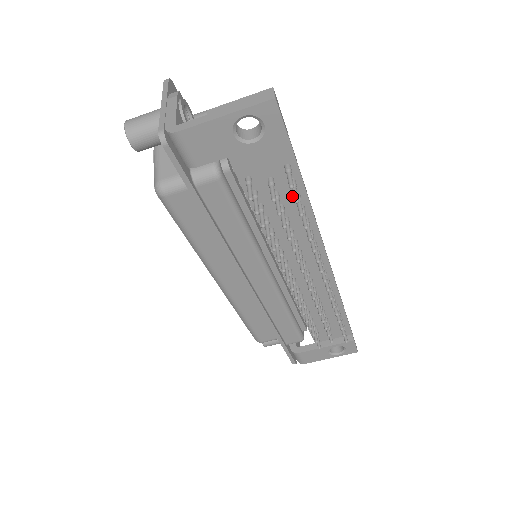
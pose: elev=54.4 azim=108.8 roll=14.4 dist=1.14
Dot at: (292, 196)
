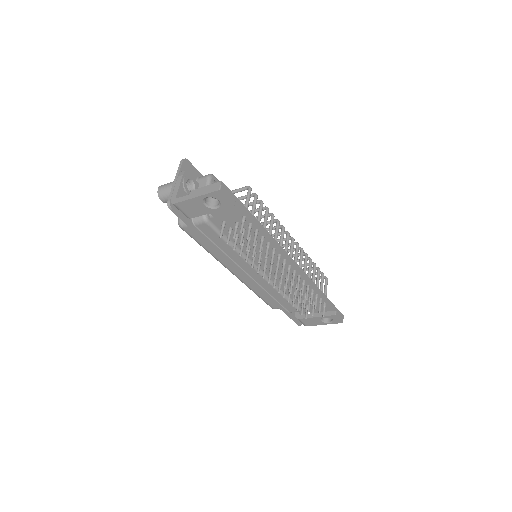
Dot at: (254, 231)
